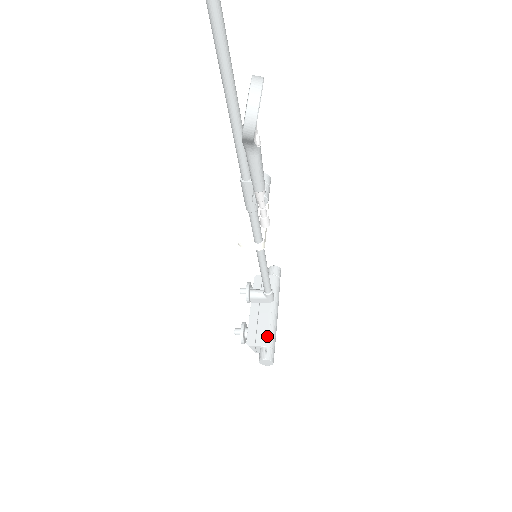
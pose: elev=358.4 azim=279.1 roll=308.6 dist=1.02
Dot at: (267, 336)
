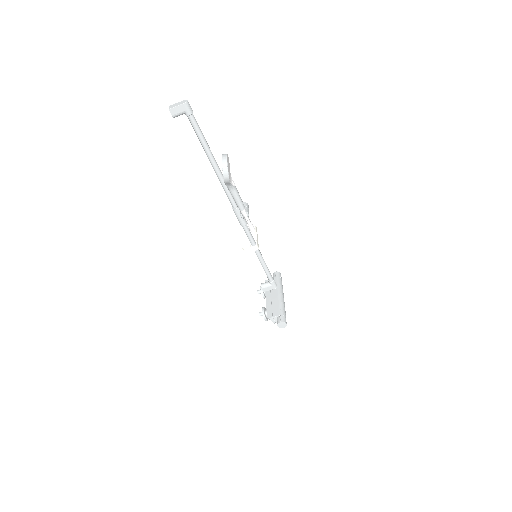
Dot at: (279, 310)
